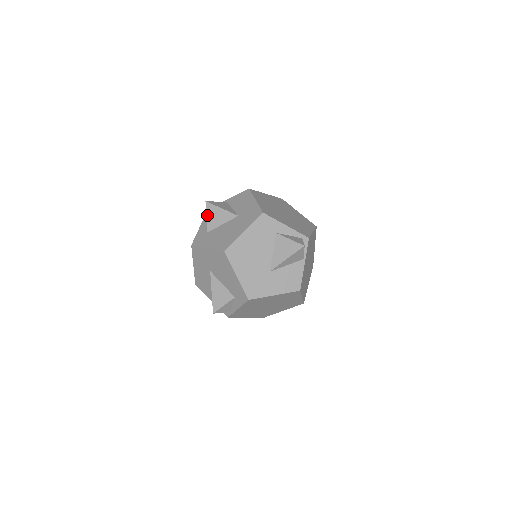
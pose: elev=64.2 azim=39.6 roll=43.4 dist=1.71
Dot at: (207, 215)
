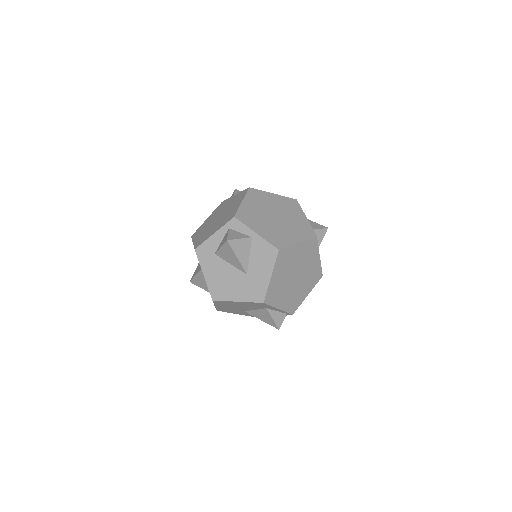
Dot at: (222, 247)
